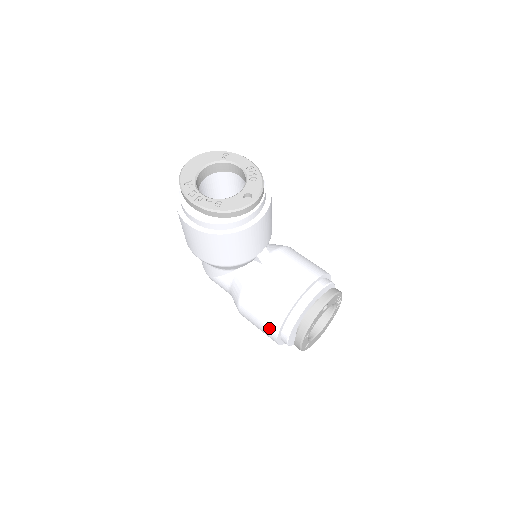
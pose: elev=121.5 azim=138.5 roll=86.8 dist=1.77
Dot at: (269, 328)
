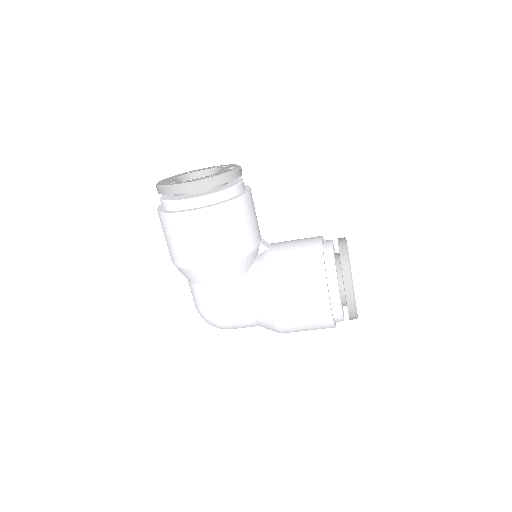
Dot at: (315, 292)
